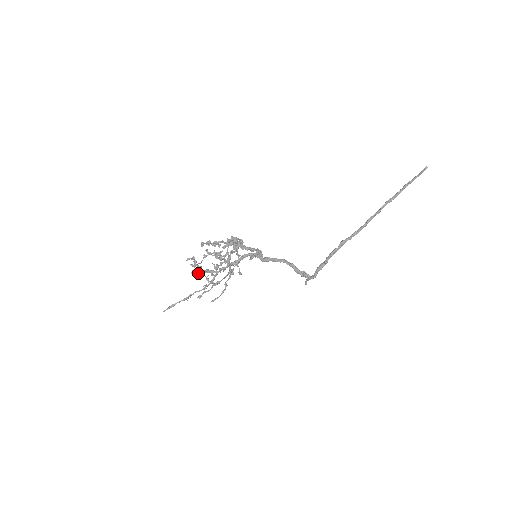
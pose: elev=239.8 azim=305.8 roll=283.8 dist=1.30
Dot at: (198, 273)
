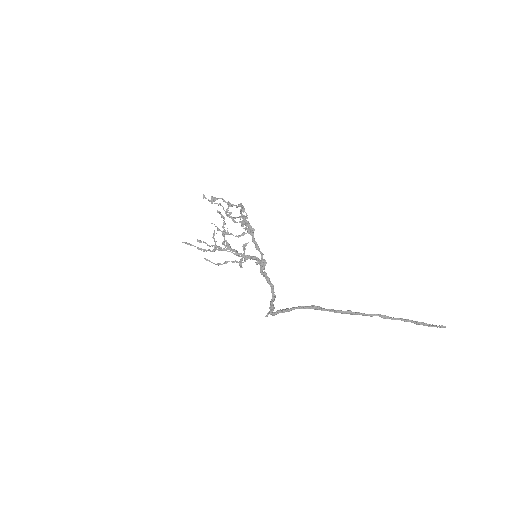
Dot at: occluded
